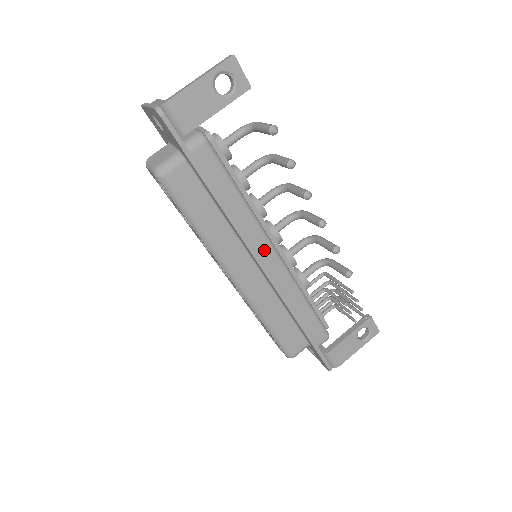
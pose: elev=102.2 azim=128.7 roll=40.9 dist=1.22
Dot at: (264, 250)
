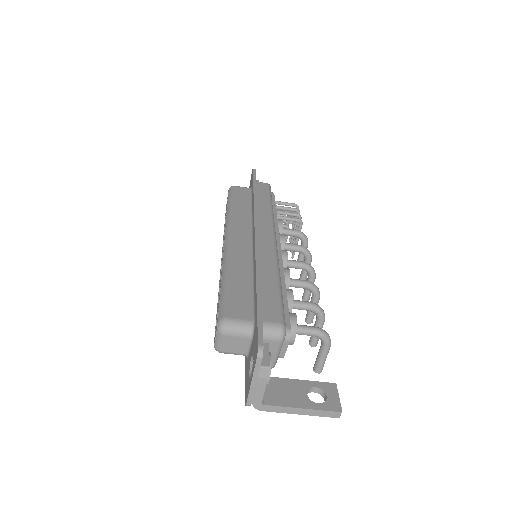
Dot at: occluded
